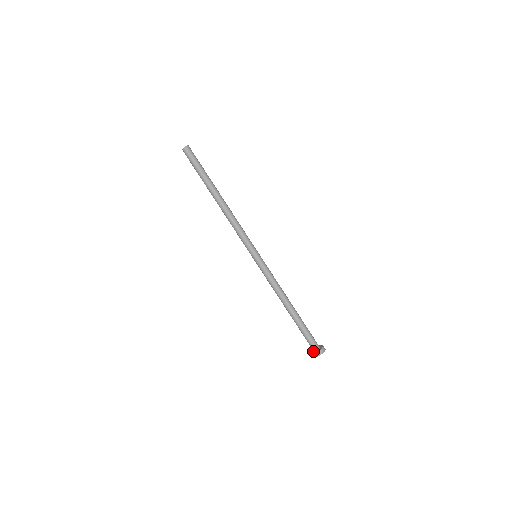
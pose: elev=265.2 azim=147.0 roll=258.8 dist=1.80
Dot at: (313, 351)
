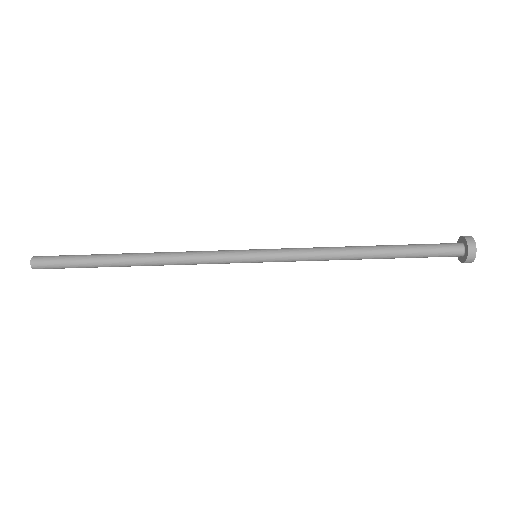
Dot at: occluded
